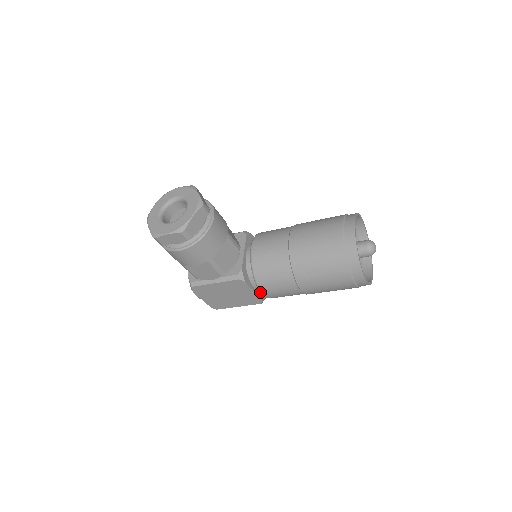
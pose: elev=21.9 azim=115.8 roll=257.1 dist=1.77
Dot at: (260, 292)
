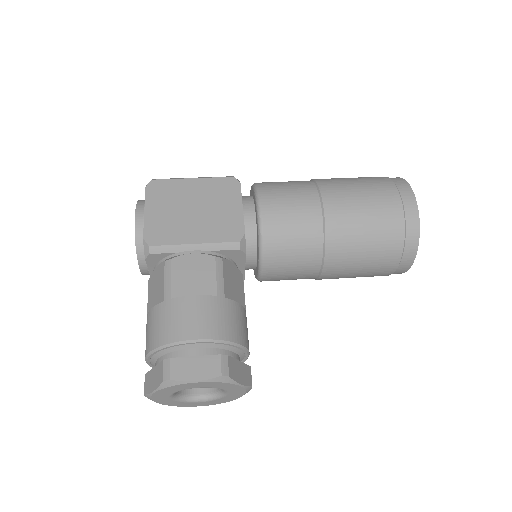
Dot at: occluded
